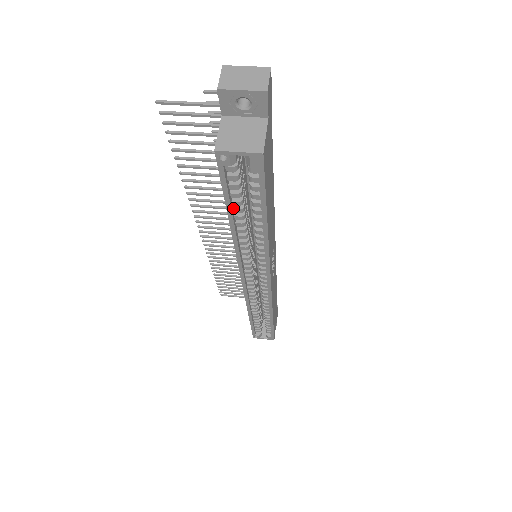
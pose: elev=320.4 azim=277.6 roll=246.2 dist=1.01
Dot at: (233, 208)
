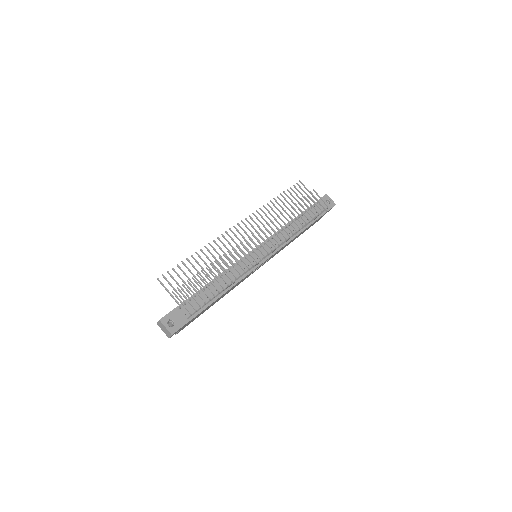
Dot at: occluded
